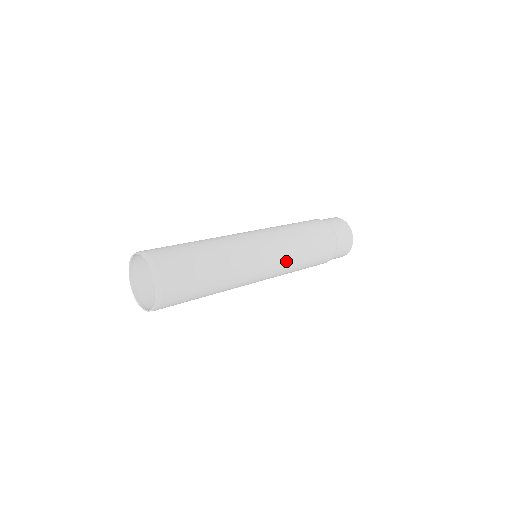
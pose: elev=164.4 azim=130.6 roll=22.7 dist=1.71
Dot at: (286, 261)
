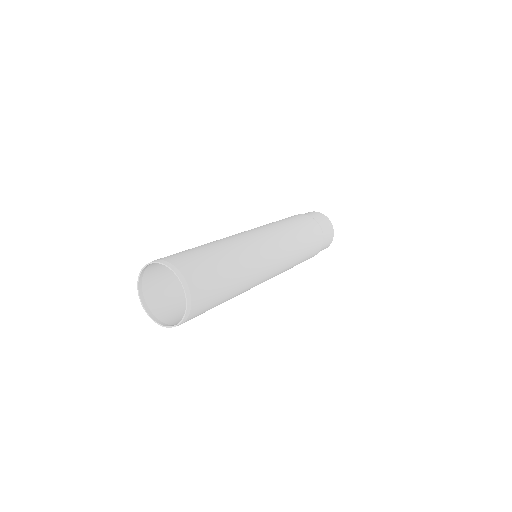
Dot at: (288, 253)
